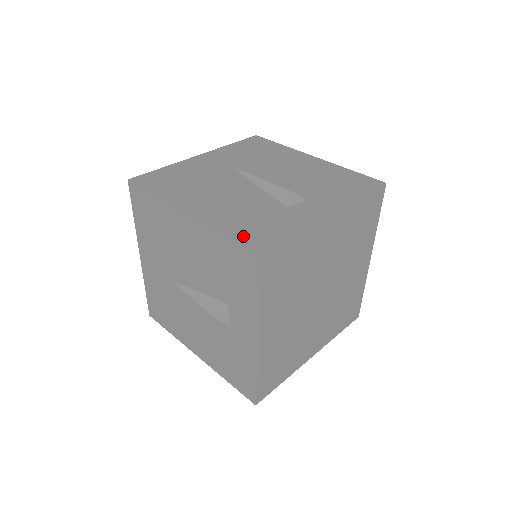
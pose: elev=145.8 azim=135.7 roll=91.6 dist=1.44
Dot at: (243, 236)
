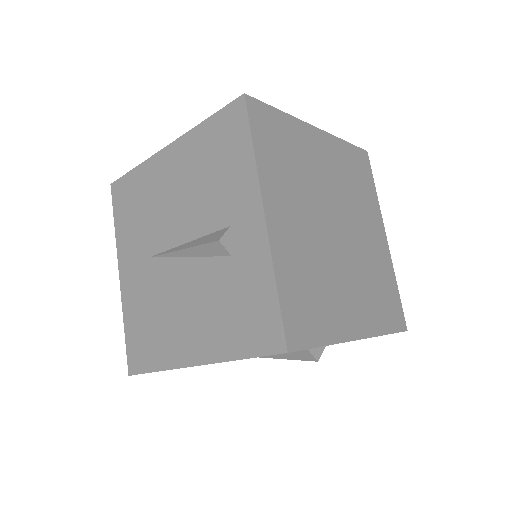
Dot at: (251, 343)
